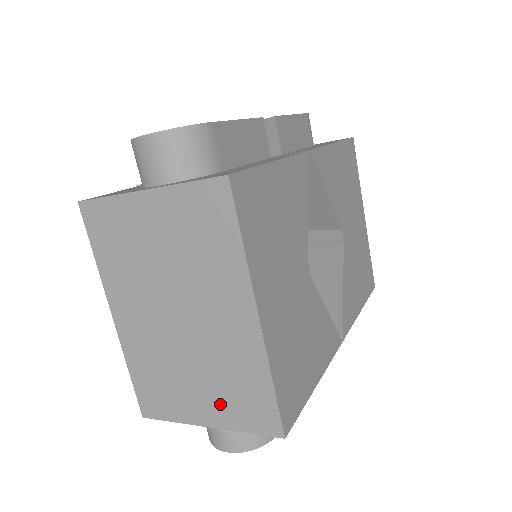
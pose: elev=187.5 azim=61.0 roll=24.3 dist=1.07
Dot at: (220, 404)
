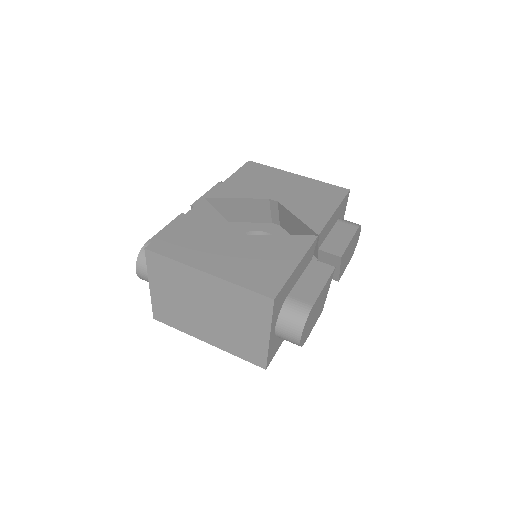
Dot at: (255, 321)
